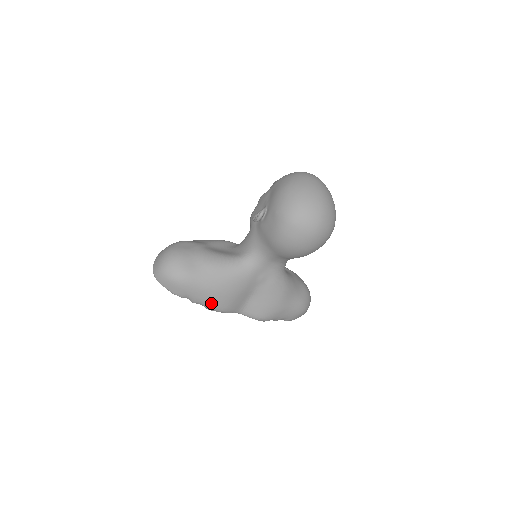
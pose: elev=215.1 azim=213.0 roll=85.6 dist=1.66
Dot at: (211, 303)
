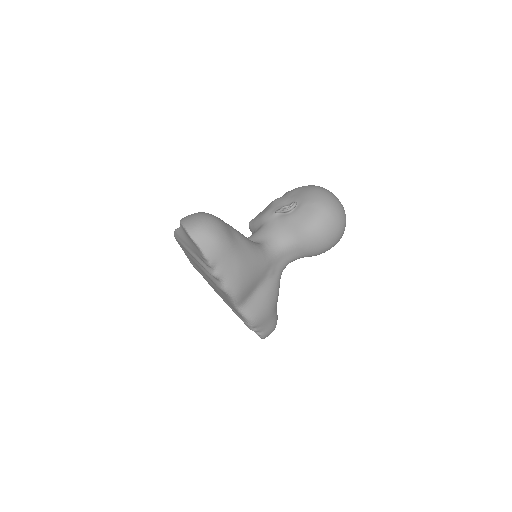
Dot at: (234, 280)
